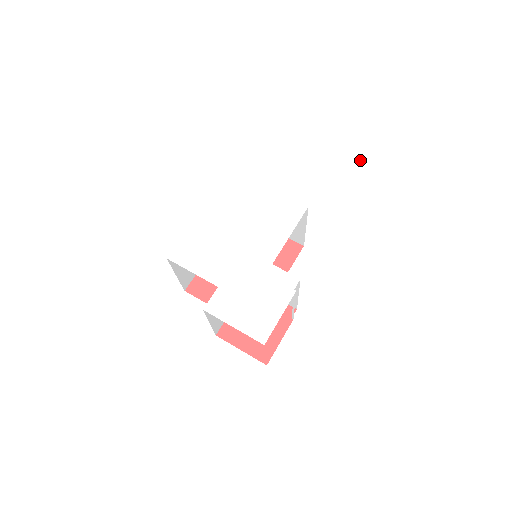
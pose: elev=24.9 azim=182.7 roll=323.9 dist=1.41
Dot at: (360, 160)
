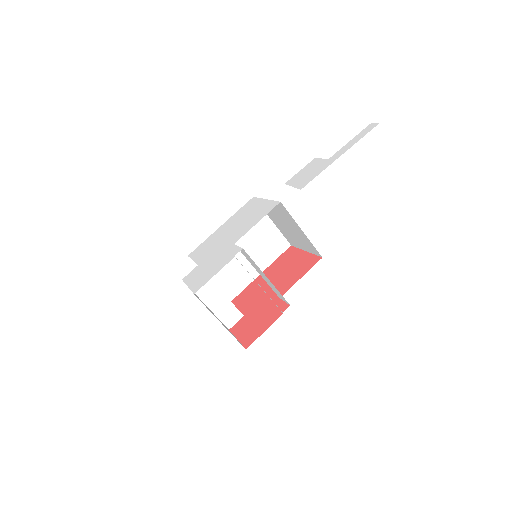
Dot at: occluded
